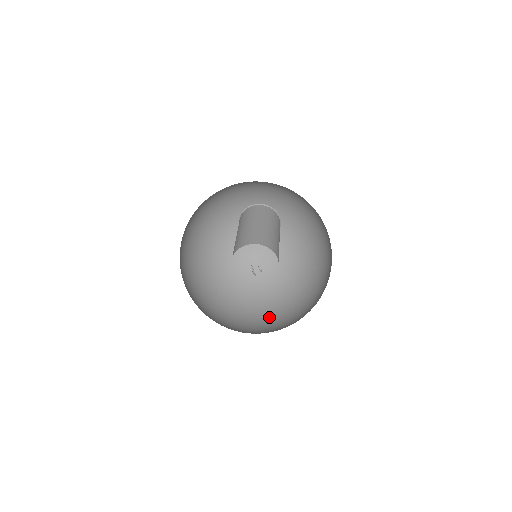
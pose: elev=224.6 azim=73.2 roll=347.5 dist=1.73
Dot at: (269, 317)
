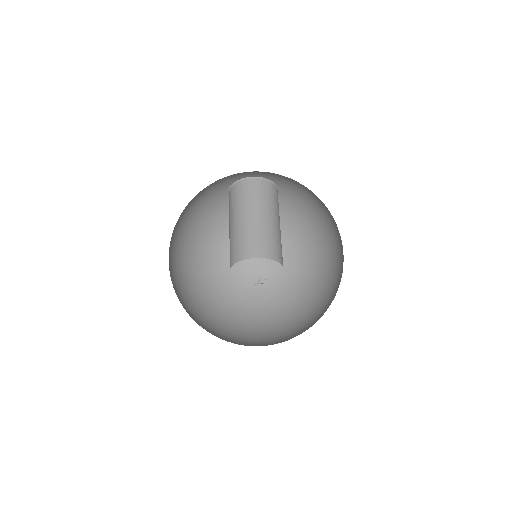
Dot at: (208, 292)
